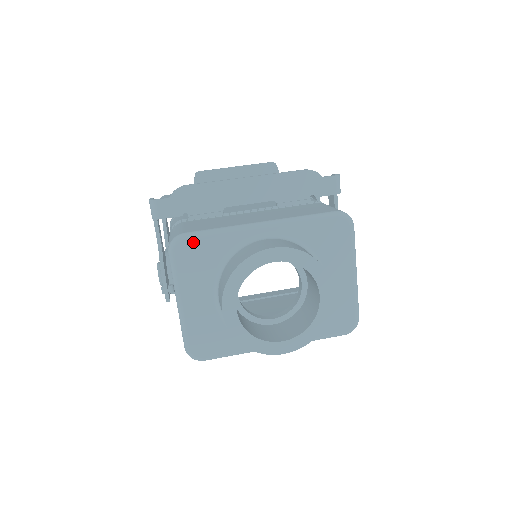
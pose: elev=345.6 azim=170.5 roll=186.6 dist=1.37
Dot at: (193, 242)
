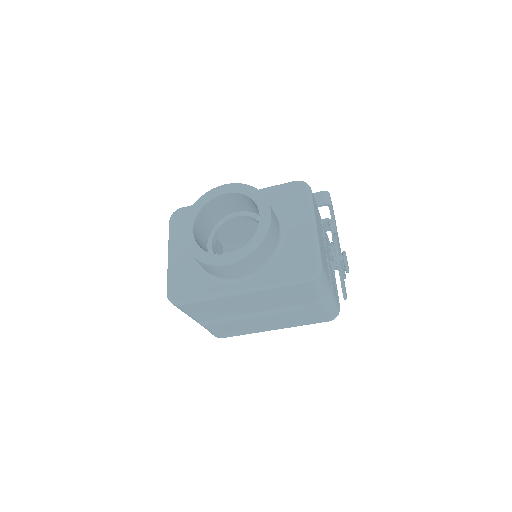
Dot at: (185, 211)
